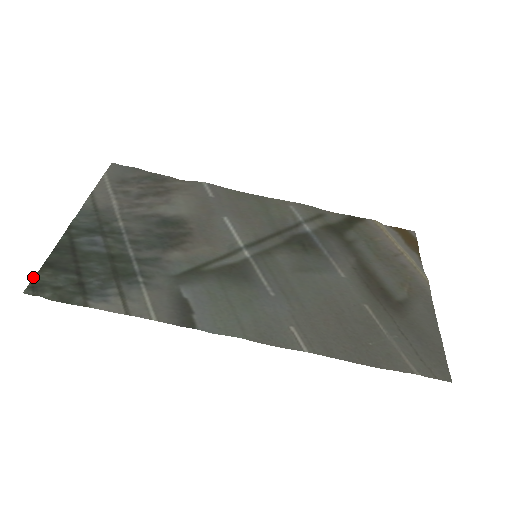
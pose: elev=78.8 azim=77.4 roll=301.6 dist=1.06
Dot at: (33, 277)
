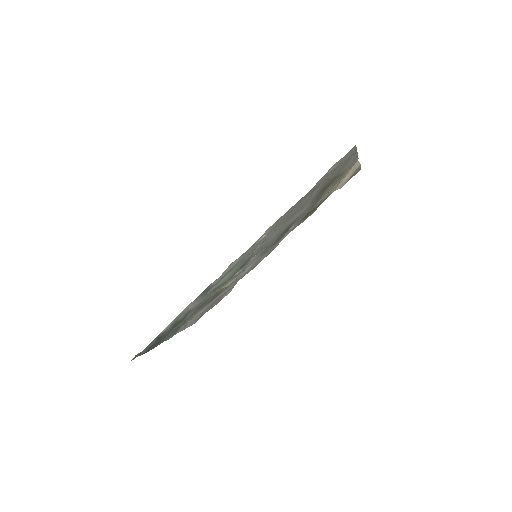
Dot at: occluded
